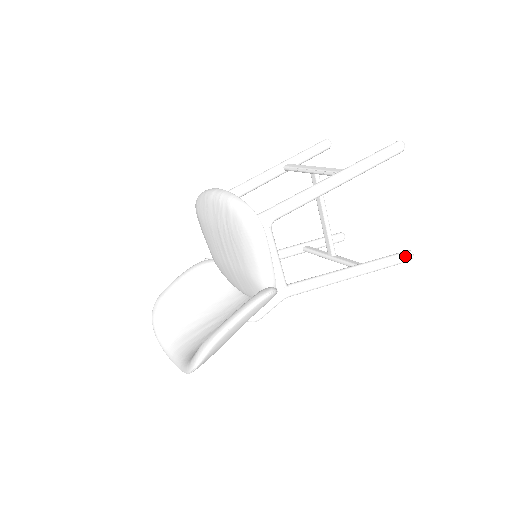
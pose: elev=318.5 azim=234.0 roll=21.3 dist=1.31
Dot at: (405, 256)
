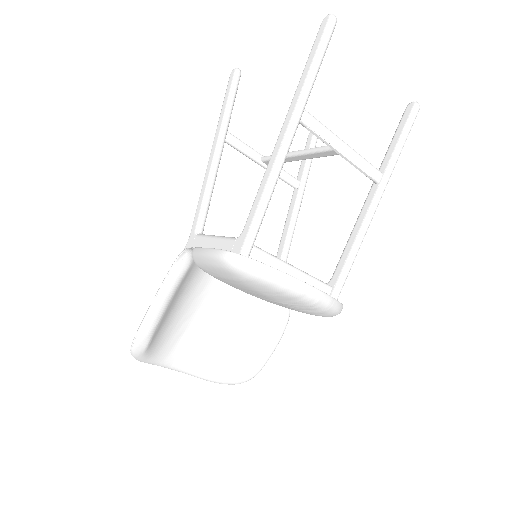
Dot at: (315, 144)
